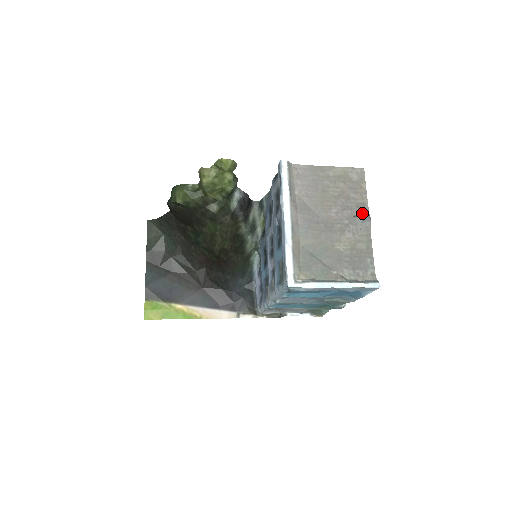
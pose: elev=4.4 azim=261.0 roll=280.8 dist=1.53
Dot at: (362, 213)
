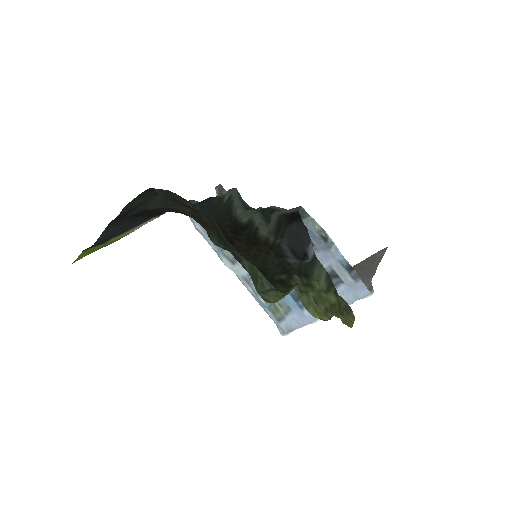
Dot at: occluded
